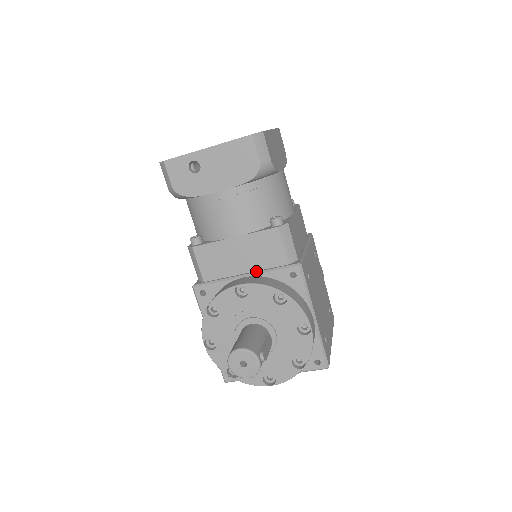
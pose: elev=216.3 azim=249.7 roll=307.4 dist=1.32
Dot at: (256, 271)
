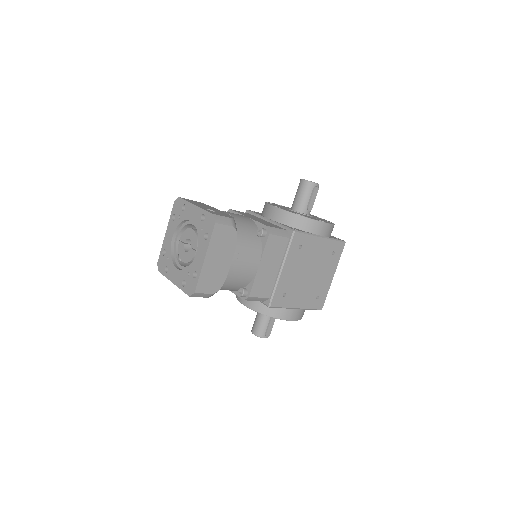
Dot at: occluded
